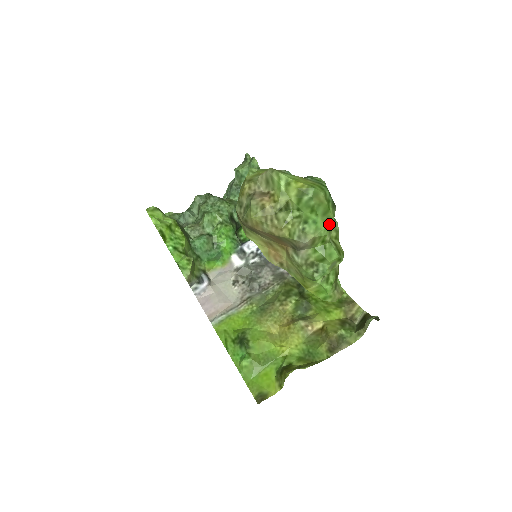
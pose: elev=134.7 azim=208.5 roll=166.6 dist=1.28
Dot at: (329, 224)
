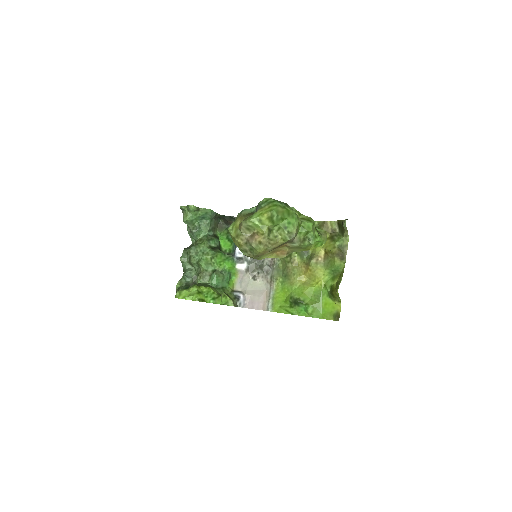
Dot at: (295, 216)
